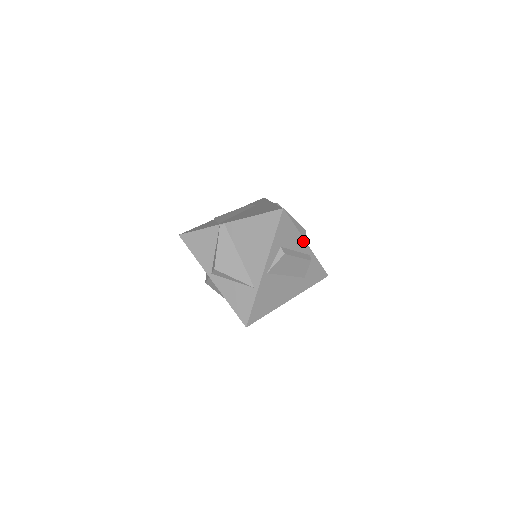
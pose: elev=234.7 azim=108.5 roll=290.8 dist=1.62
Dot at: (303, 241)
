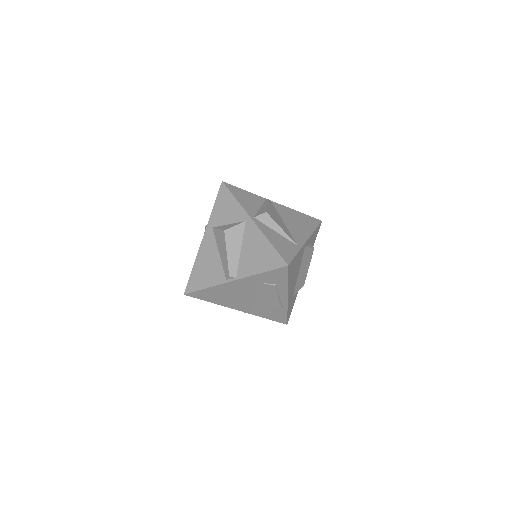
Dot at: occluded
